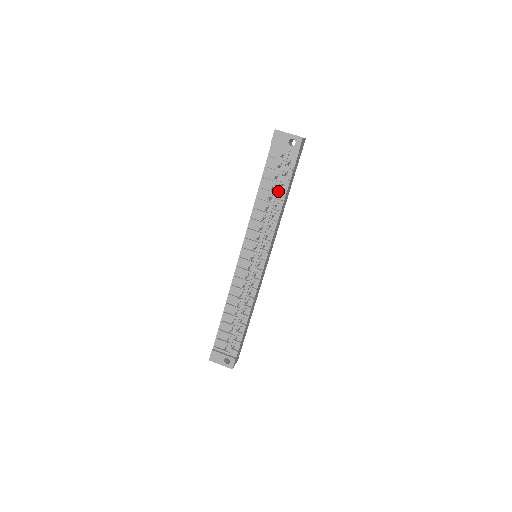
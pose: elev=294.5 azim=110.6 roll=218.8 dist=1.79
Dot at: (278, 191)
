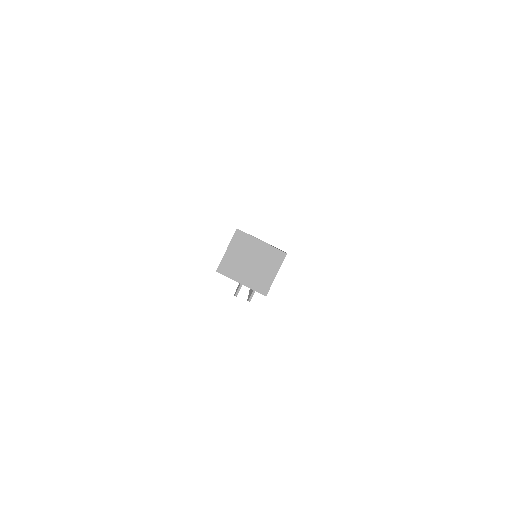
Dot at: occluded
